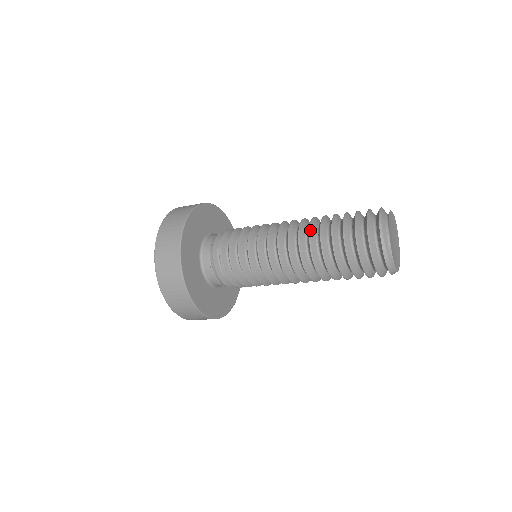
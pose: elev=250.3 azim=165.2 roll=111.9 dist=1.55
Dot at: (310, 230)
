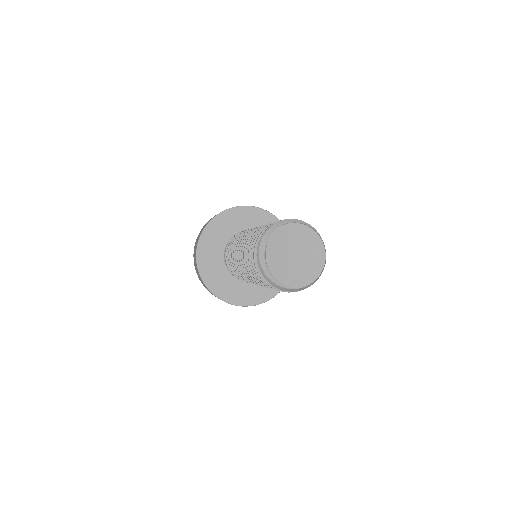
Dot at: (247, 236)
